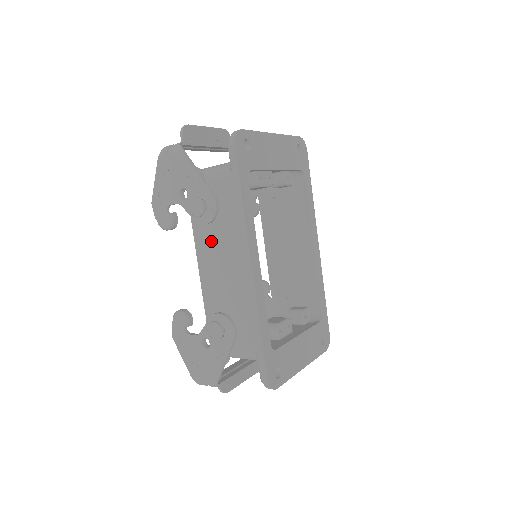
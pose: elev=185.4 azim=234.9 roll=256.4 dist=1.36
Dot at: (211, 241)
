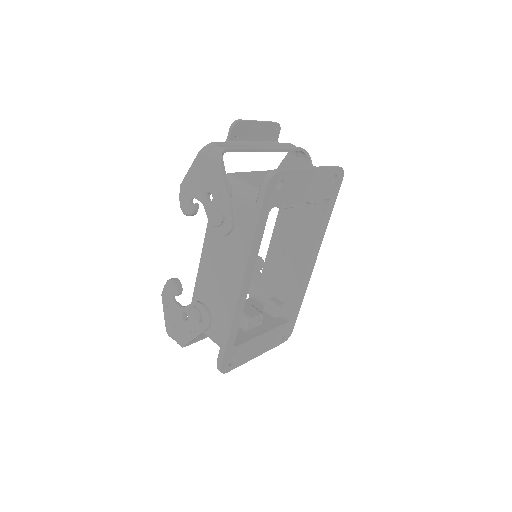
Dot at: (218, 245)
